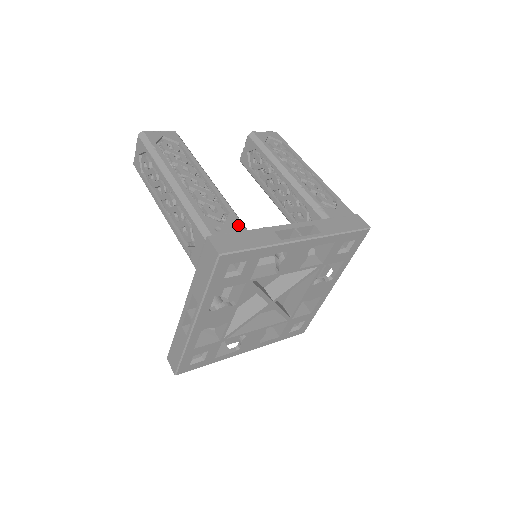
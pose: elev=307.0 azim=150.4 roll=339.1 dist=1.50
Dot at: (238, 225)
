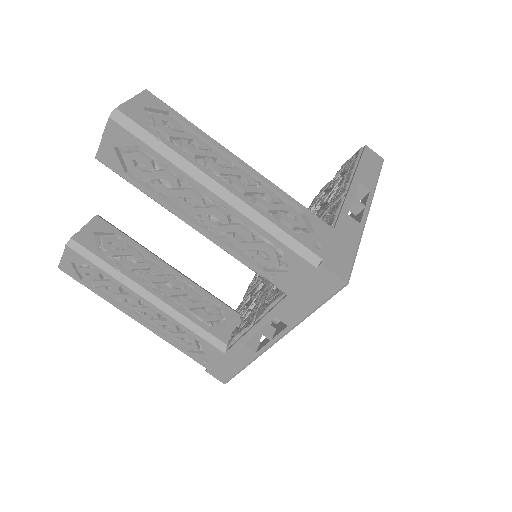
Dot at: (214, 351)
